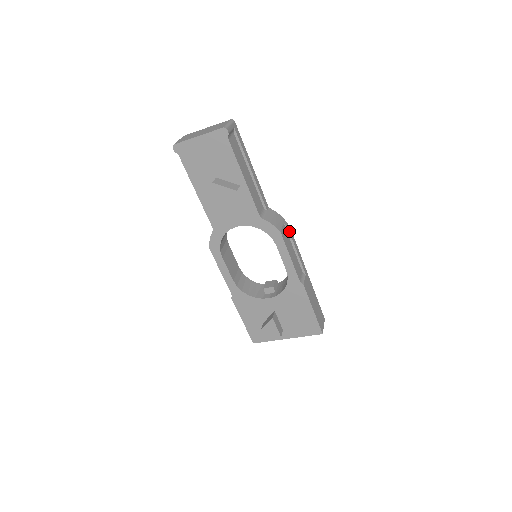
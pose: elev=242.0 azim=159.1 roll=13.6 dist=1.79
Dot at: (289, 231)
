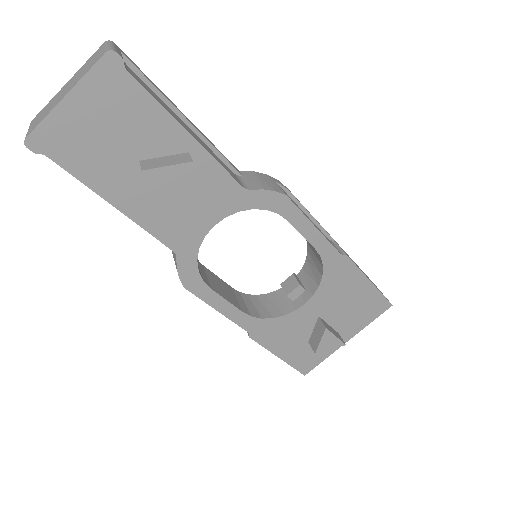
Dot at: (287, 190)
